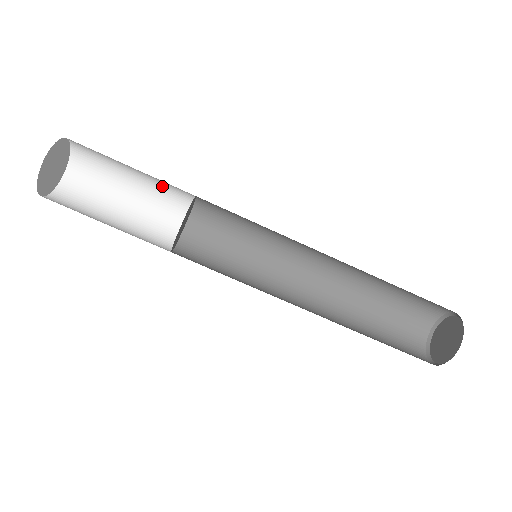
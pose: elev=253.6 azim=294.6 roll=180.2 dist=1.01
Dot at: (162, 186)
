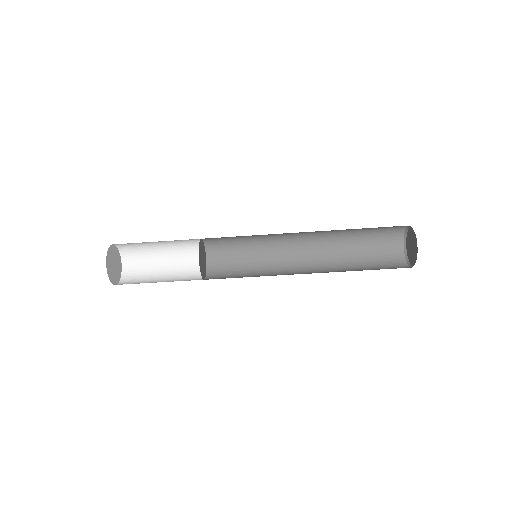
Dot at: occluded
